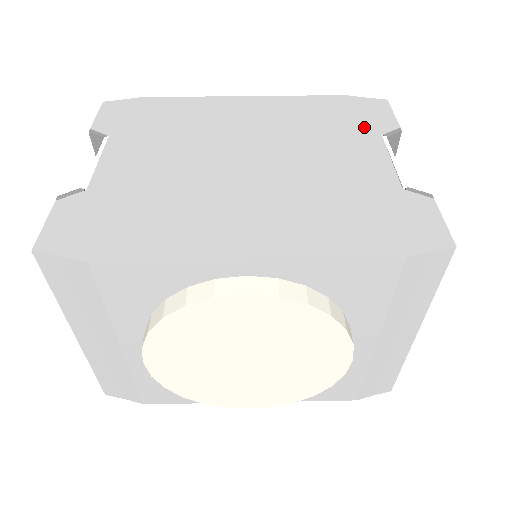
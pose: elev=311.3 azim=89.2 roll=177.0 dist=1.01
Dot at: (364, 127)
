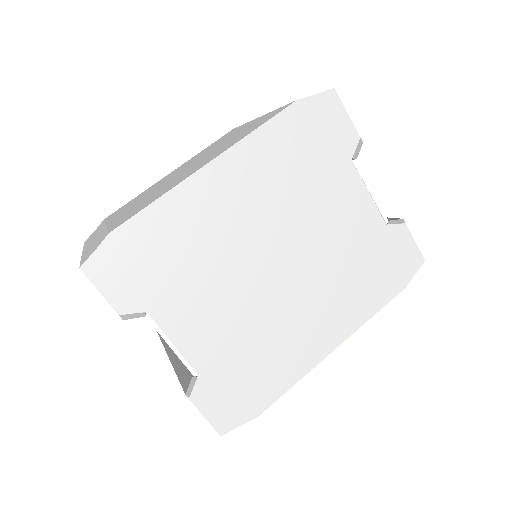
Dot at: (335, 155)
